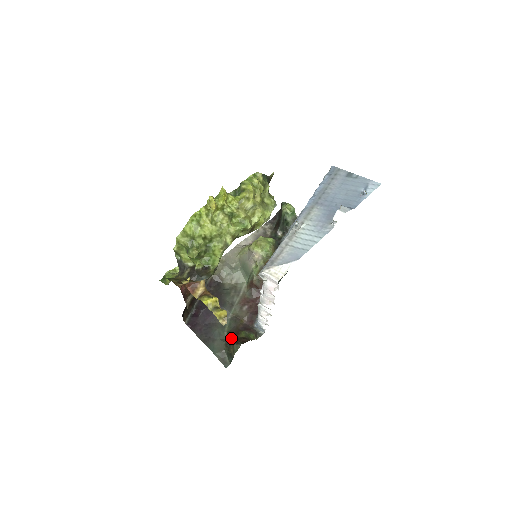
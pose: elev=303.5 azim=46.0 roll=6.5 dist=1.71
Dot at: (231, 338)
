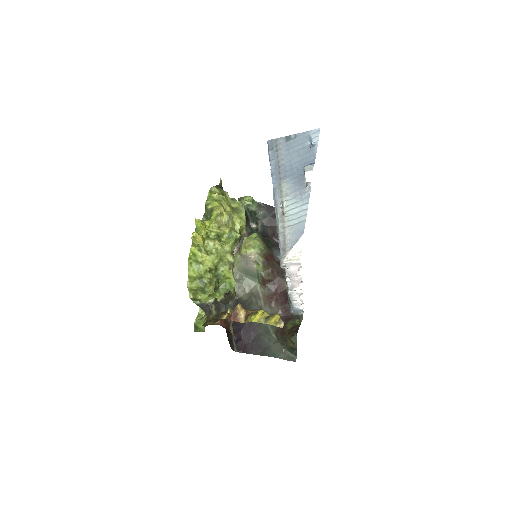
Dot at: (282, 336)
